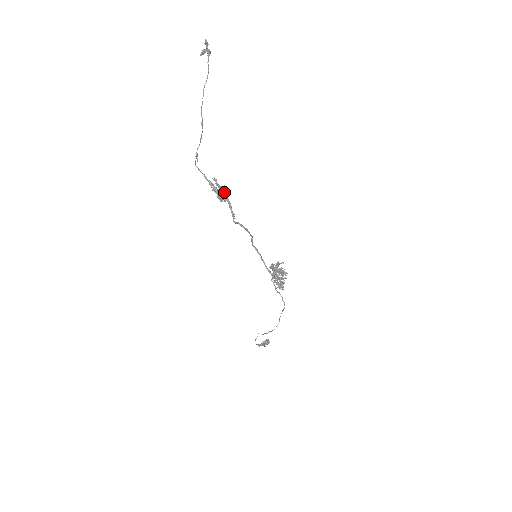
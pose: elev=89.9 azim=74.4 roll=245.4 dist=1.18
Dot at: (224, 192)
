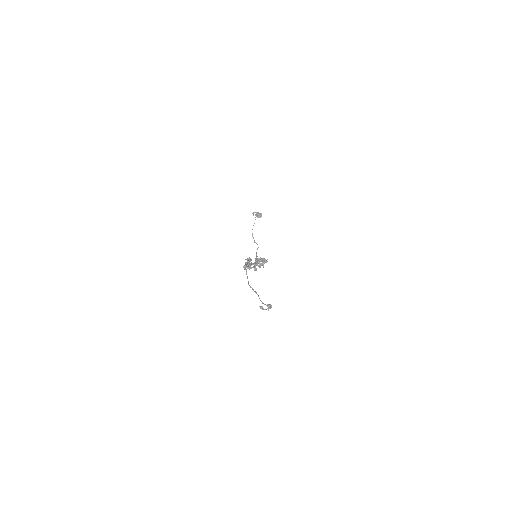
Dot at: (250, 267)
